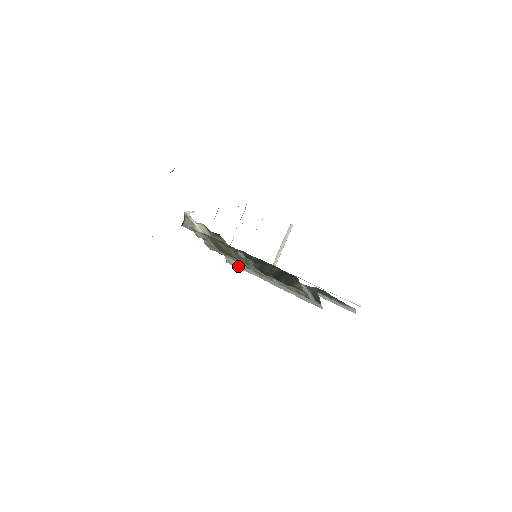
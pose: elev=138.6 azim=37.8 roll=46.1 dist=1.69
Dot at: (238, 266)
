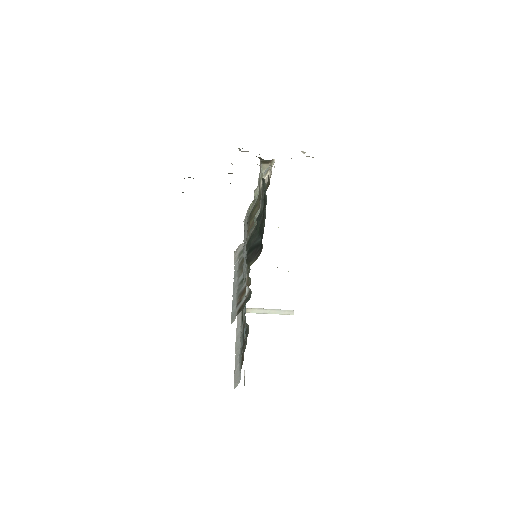
Dot at: (237, 257)
